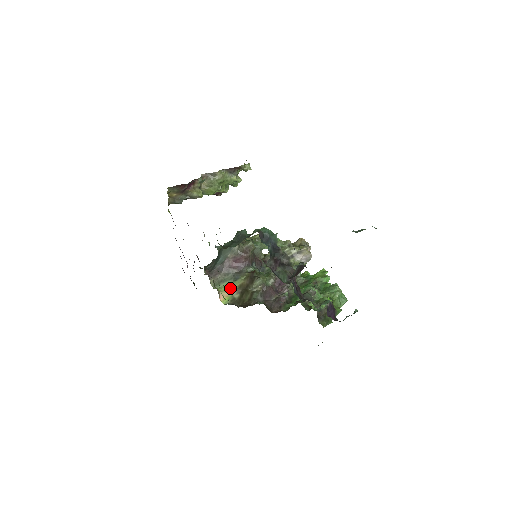
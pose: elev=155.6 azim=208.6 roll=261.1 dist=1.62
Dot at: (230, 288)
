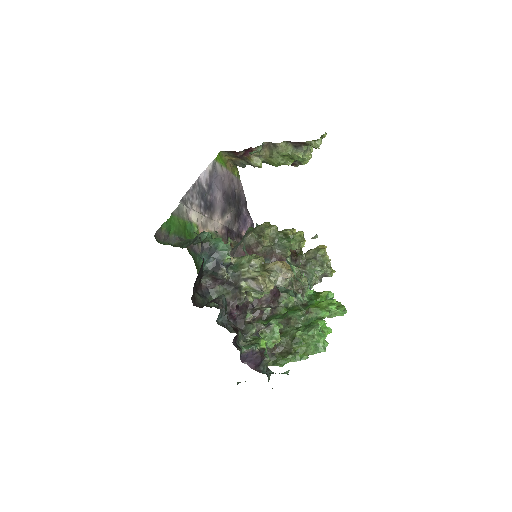
Dot at: occluded
